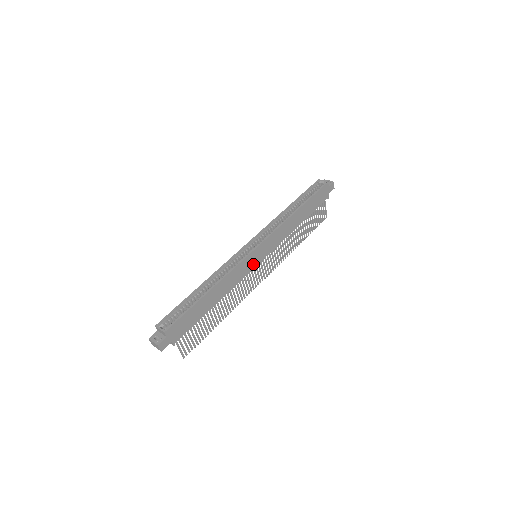
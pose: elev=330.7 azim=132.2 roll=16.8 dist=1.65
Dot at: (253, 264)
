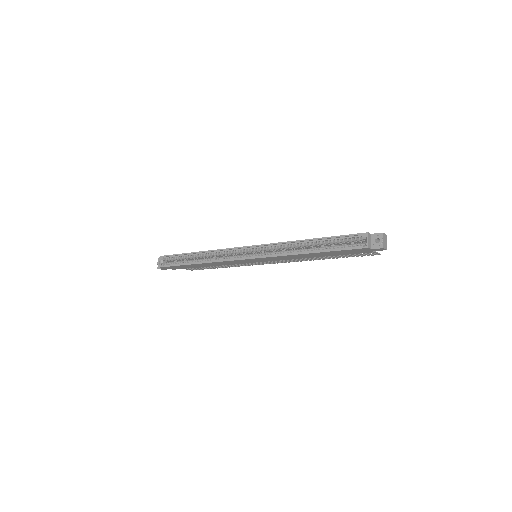
Dot at: (247, 262)
